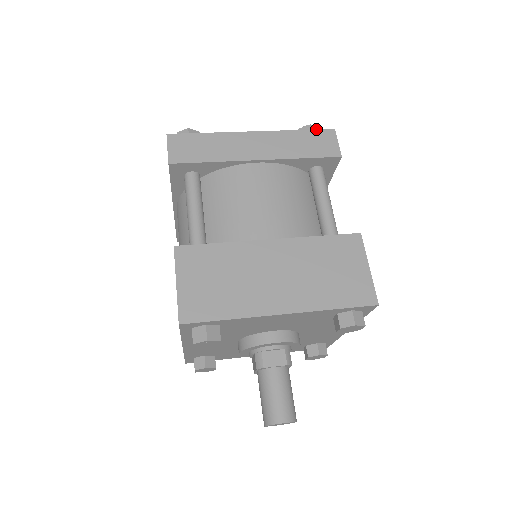
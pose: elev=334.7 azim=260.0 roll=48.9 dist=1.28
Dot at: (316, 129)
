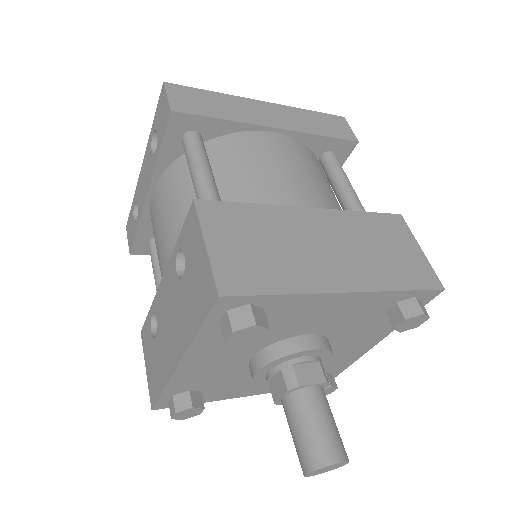
Dot at: occluded
